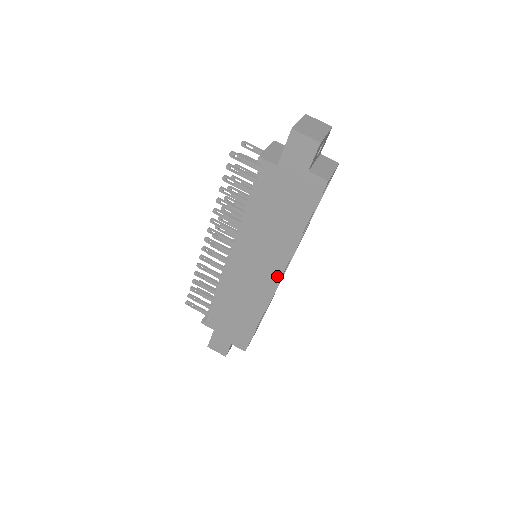
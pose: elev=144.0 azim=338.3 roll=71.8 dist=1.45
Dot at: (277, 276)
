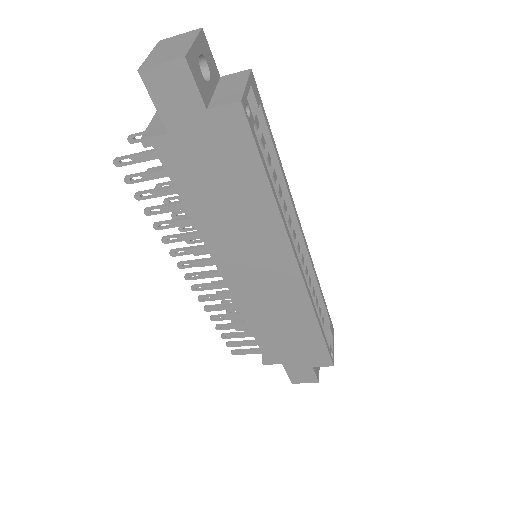
Dot at: (291, 265)
